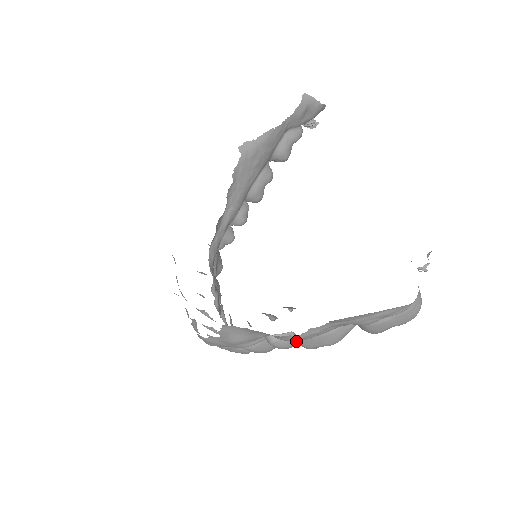
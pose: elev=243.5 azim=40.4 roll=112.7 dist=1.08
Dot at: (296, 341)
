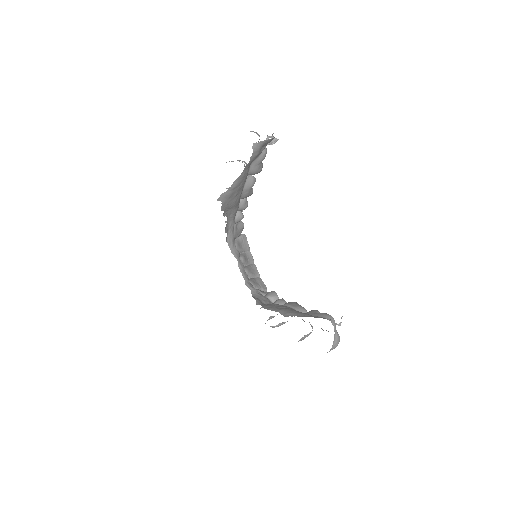
Dot at: occluded
